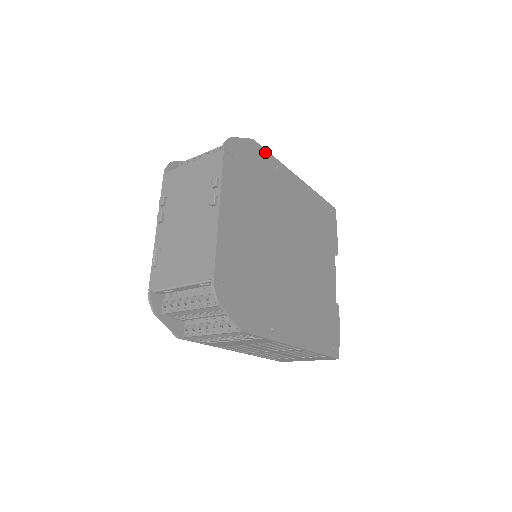
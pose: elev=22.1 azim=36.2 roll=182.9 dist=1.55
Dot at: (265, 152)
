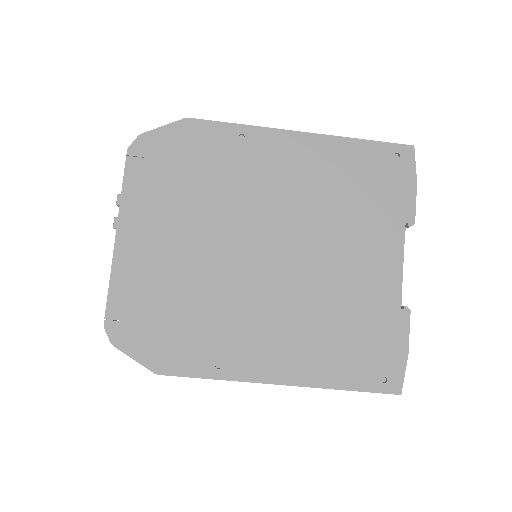
Dot at: (214, 125)
